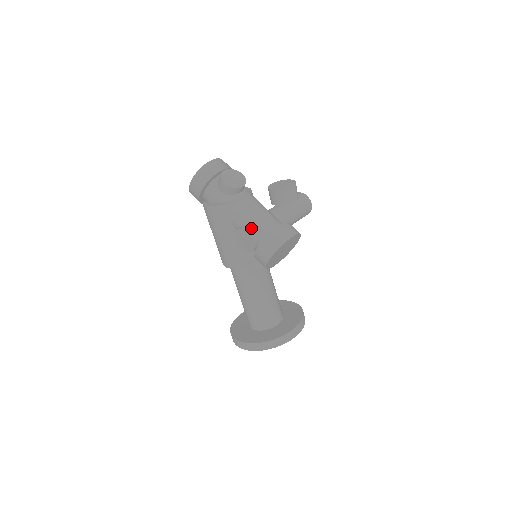
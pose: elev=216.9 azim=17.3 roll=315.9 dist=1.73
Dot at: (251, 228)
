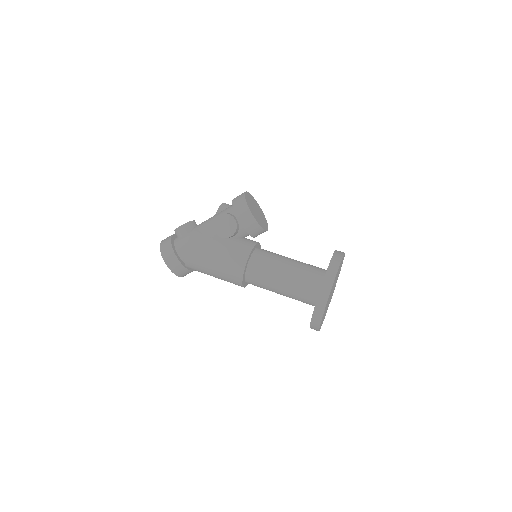
Dot at: occluded
